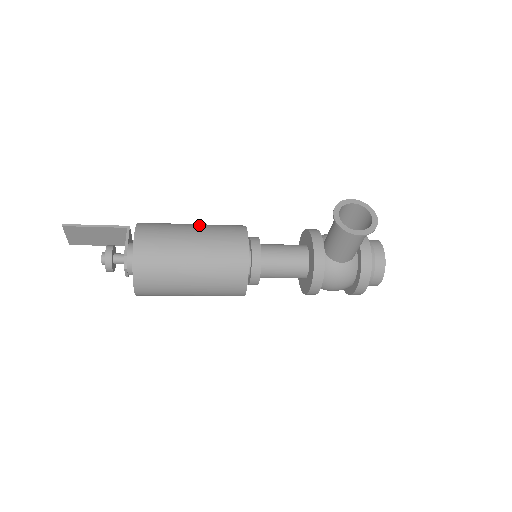
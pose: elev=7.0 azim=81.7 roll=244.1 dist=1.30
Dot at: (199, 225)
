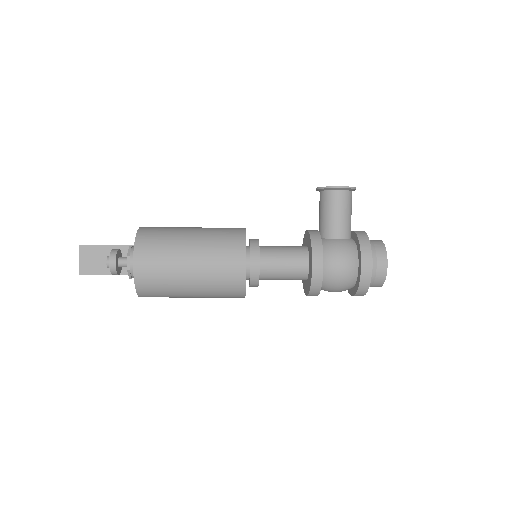
Dot at: occluded
